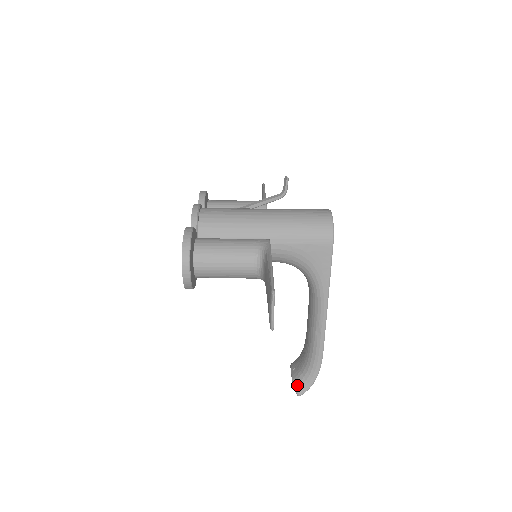
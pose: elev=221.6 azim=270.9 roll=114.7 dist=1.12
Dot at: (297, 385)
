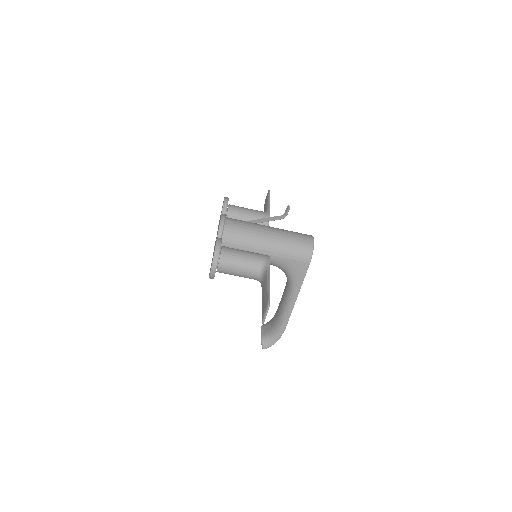
Dot at: (264, 342)
